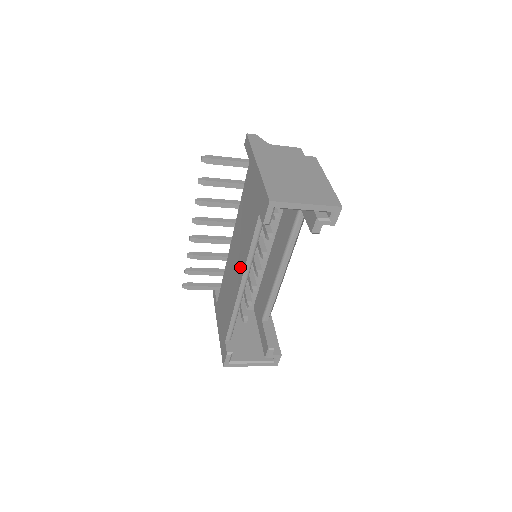
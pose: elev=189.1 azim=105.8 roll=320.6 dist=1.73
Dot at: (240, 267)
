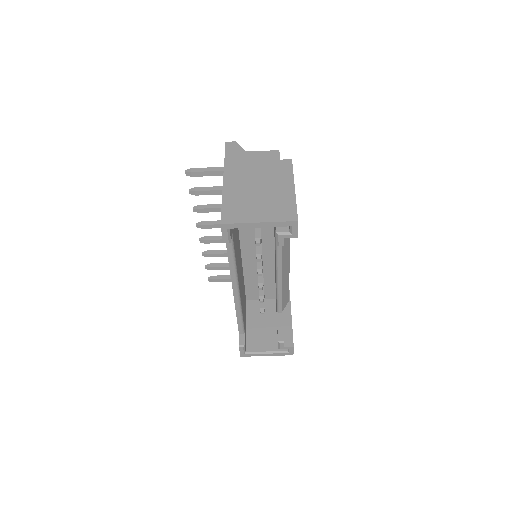
Dot at: occluded
